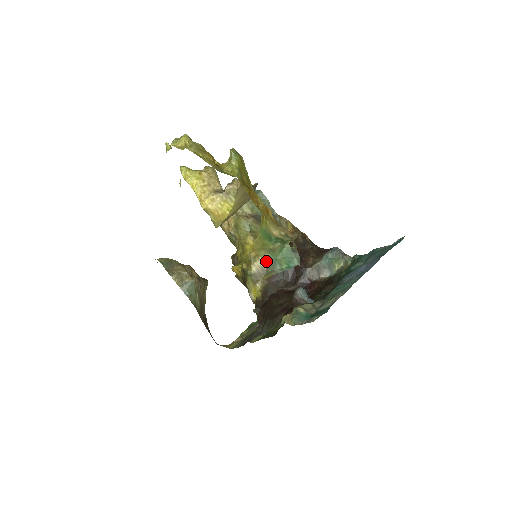
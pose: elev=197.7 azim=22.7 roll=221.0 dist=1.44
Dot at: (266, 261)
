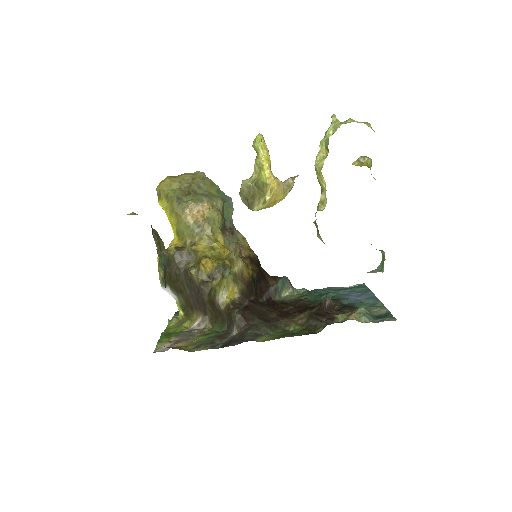
Dot at: occluded
